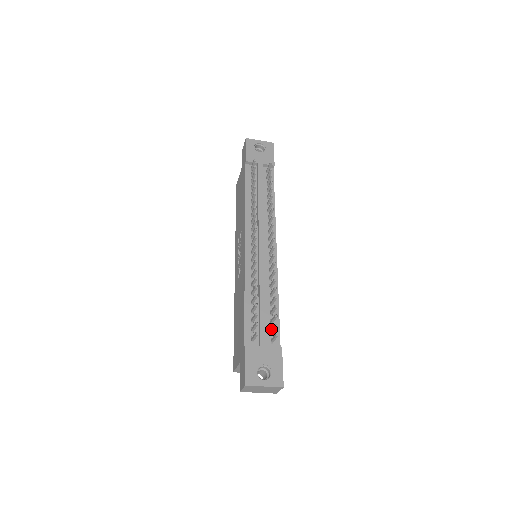
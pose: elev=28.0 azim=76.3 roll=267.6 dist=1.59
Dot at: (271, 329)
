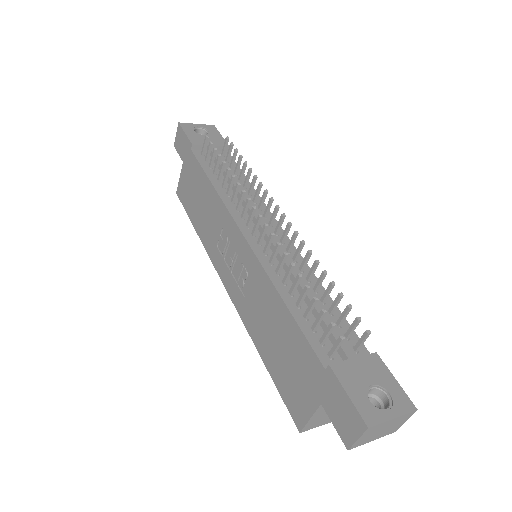
Dot at: (346, 332)
